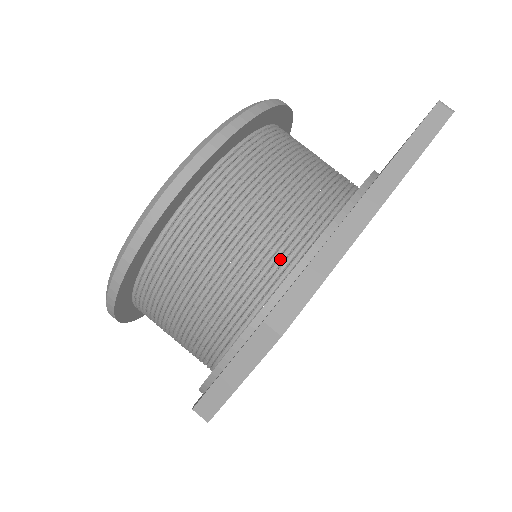
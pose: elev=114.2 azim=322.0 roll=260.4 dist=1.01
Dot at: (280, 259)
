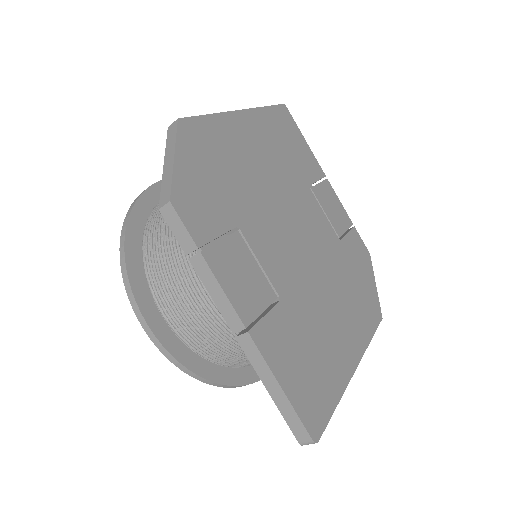
Dot at: occluded
